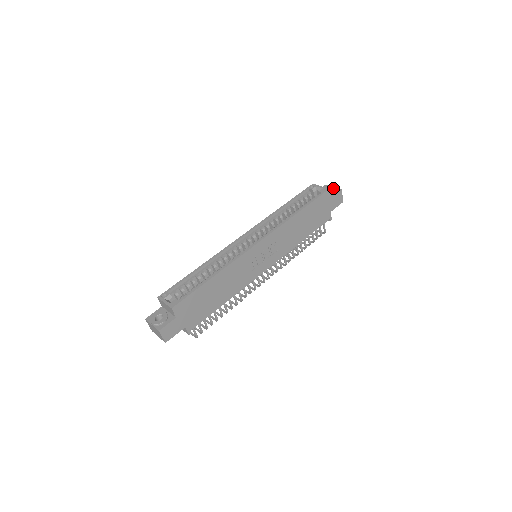
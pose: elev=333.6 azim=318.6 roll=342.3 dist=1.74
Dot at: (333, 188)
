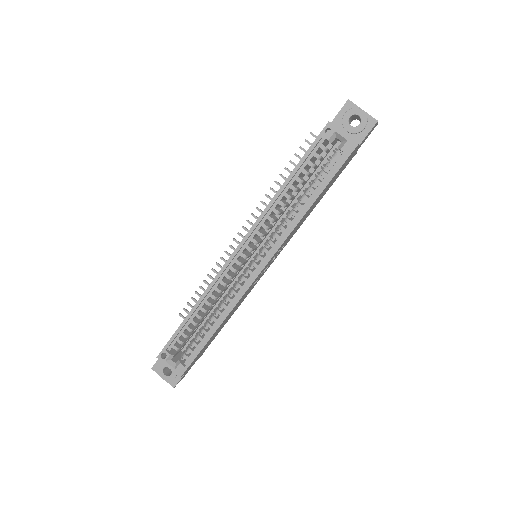
Dot at: (363, 119)
